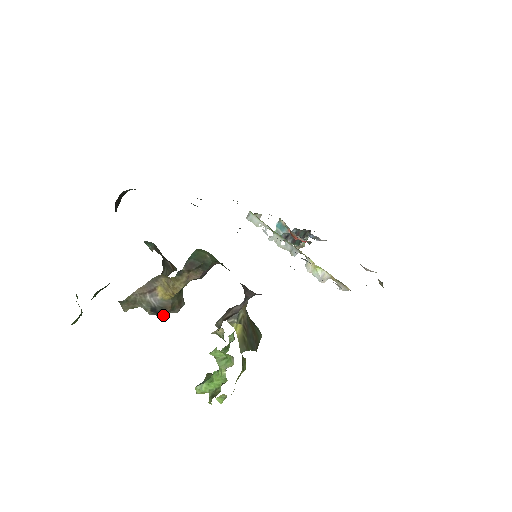
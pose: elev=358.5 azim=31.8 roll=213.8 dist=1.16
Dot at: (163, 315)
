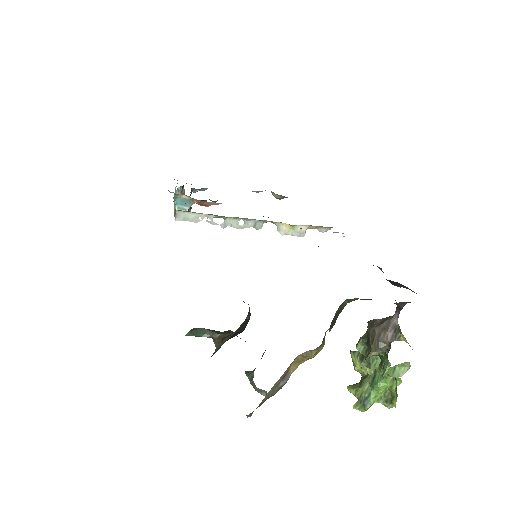
Dot at: occluded
